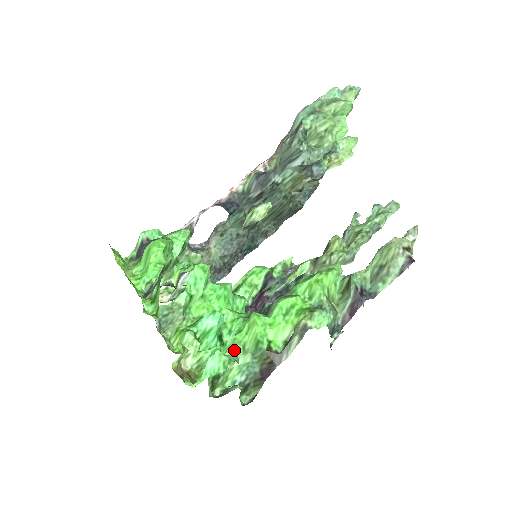
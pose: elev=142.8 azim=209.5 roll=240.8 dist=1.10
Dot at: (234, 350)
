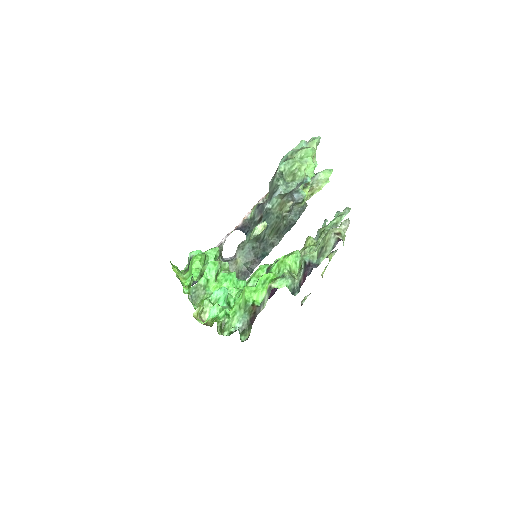
Dot at: (234, 308)
